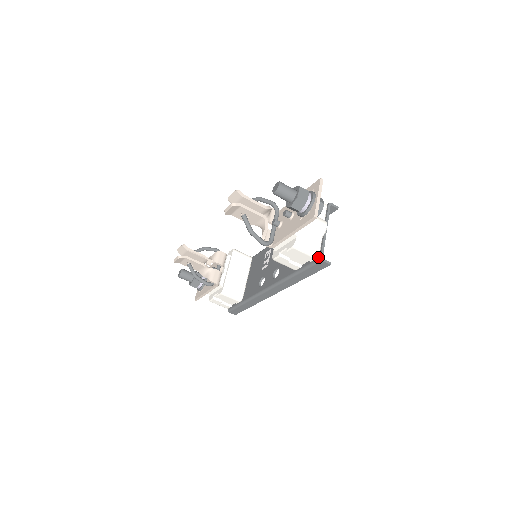
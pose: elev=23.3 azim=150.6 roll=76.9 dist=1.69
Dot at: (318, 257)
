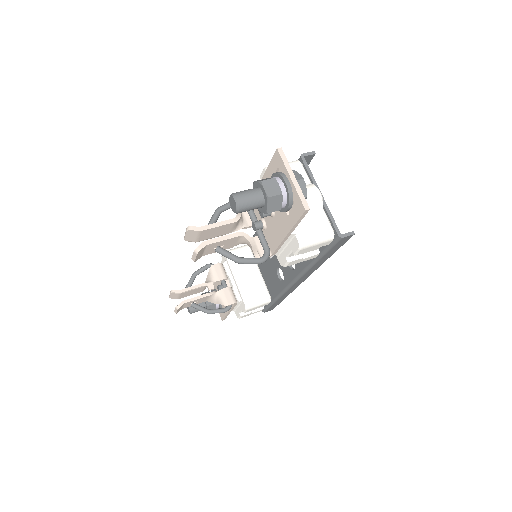
Dot at: (334, 236)
